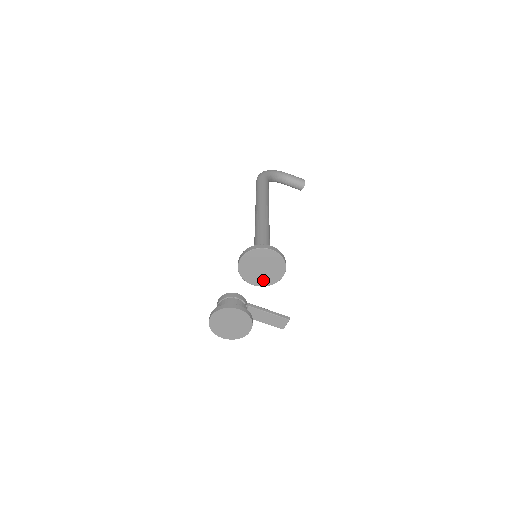
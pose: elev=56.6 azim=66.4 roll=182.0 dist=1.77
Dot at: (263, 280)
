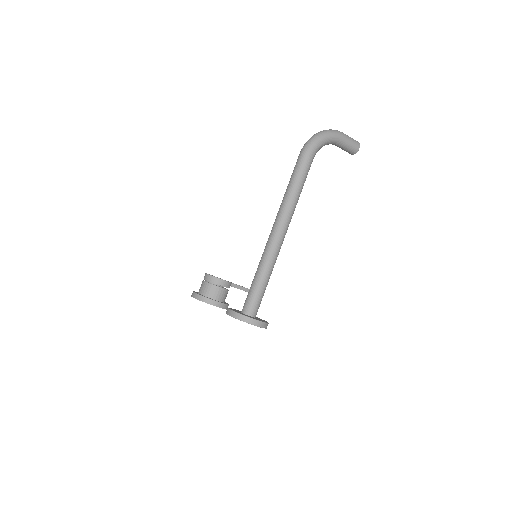
Dot at: occluded
